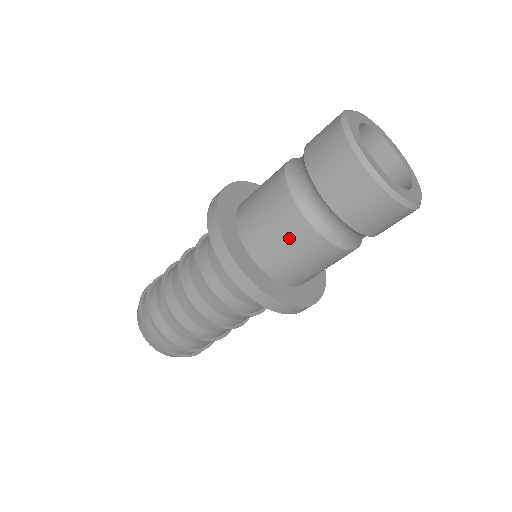
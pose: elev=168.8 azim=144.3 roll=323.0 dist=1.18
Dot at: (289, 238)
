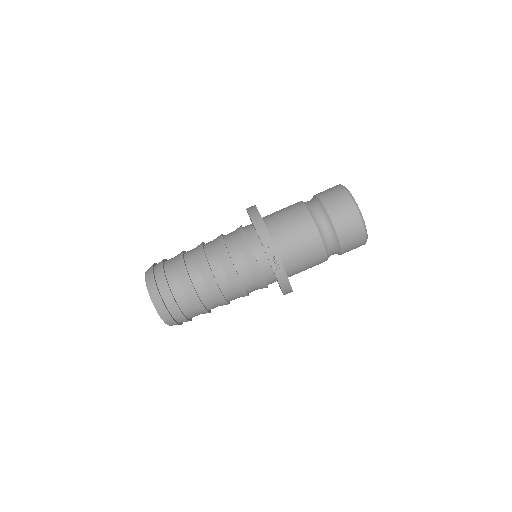
Dot at: (313, 266)
